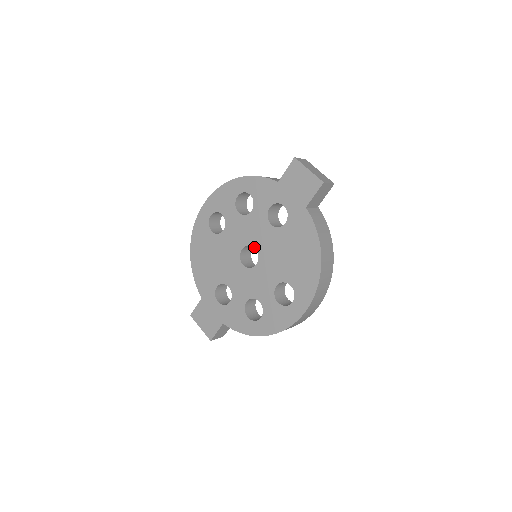
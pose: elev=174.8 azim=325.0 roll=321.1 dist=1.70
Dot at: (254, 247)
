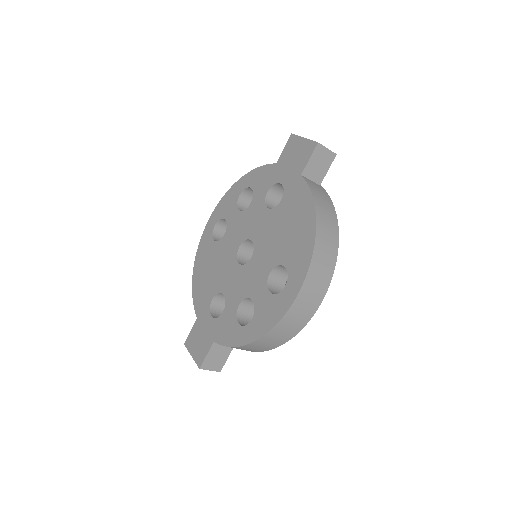
Dot at: (250, 239)
